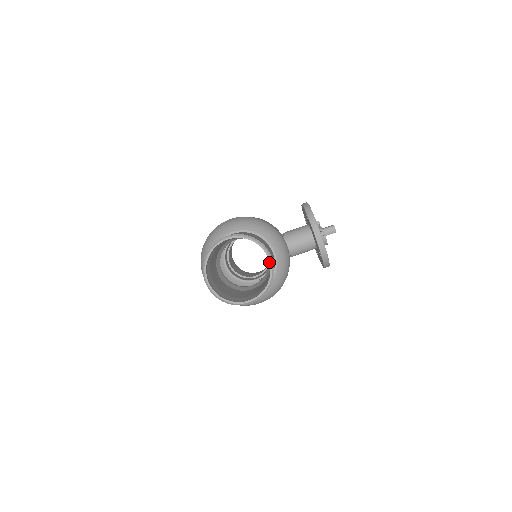
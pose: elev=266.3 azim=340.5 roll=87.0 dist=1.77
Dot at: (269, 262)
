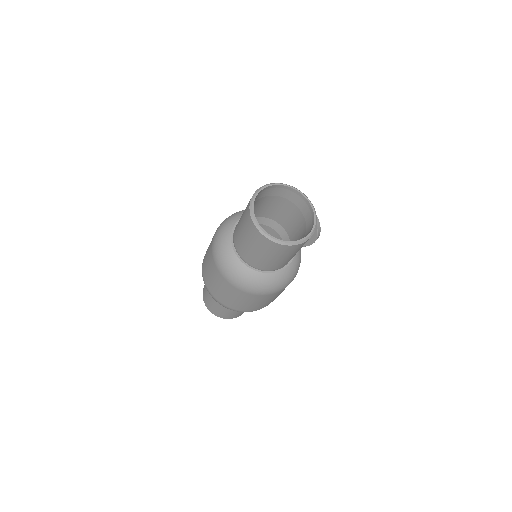
Dot at: (304, 197)
